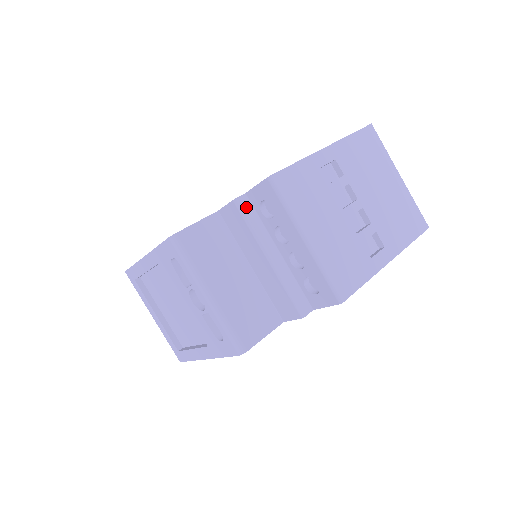
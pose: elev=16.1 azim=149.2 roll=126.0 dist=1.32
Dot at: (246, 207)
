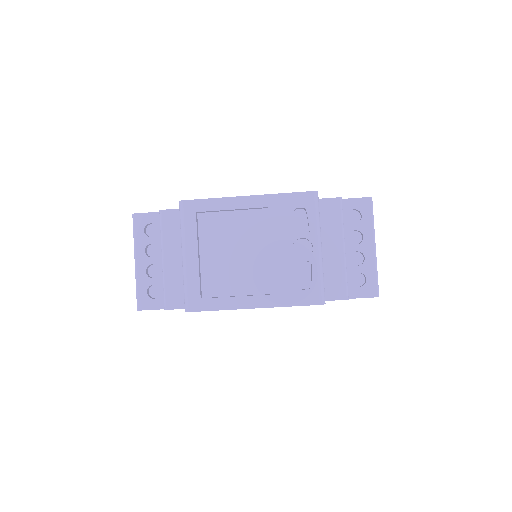
Dot at: (342, 207)
